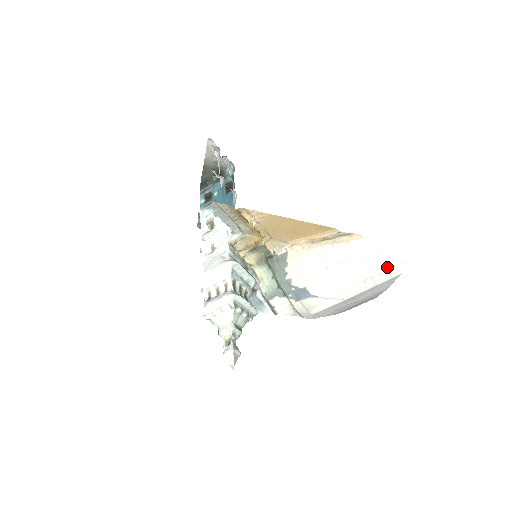
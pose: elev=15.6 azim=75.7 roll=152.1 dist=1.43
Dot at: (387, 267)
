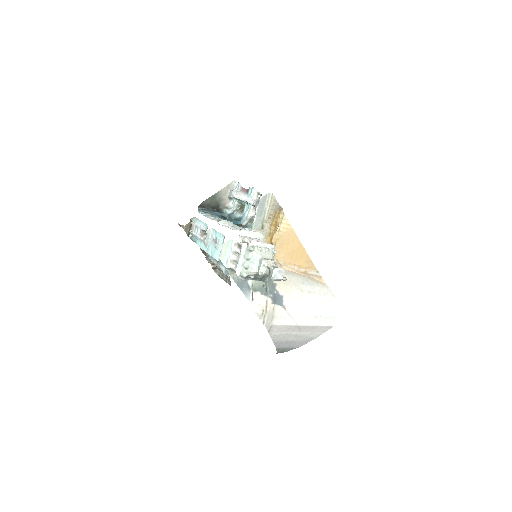
Dot at: (331, 314)
